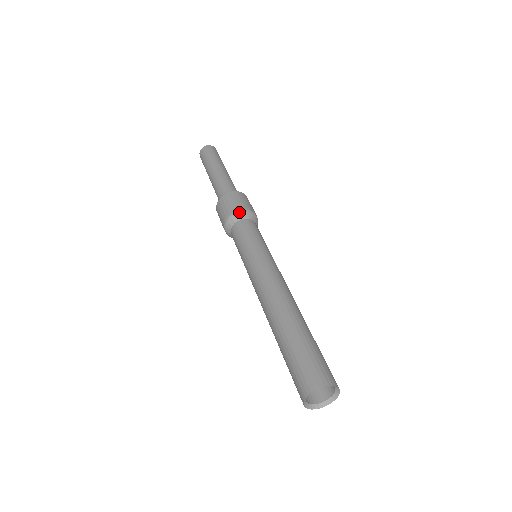
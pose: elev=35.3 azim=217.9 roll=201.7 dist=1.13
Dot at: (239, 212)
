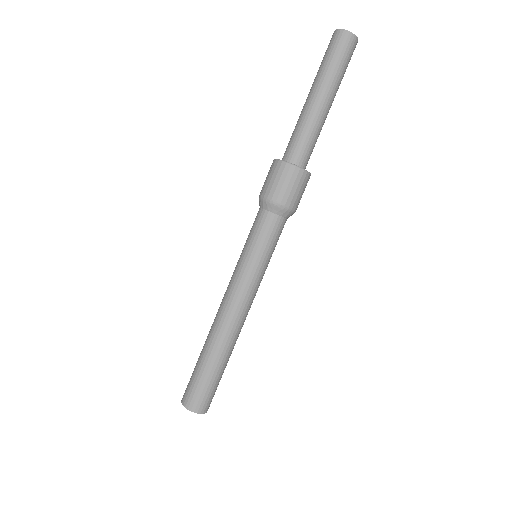
Dot at: (272, 203)
